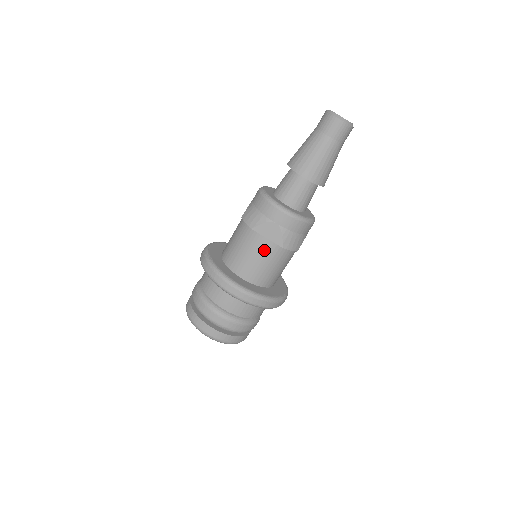
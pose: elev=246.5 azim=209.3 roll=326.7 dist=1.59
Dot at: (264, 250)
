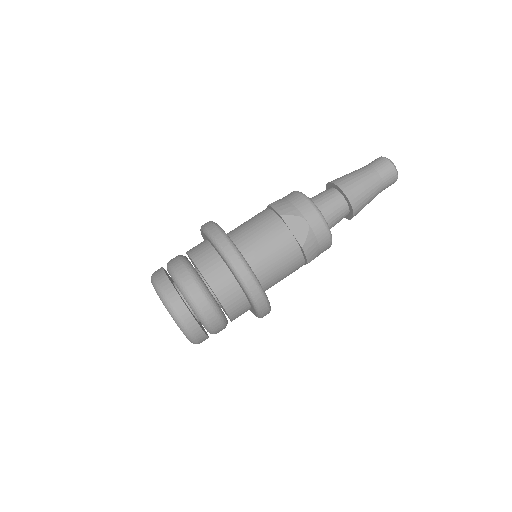
Dot at: (282, 242)
